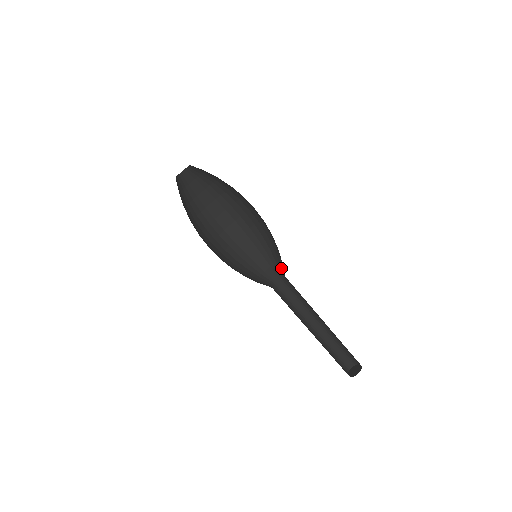
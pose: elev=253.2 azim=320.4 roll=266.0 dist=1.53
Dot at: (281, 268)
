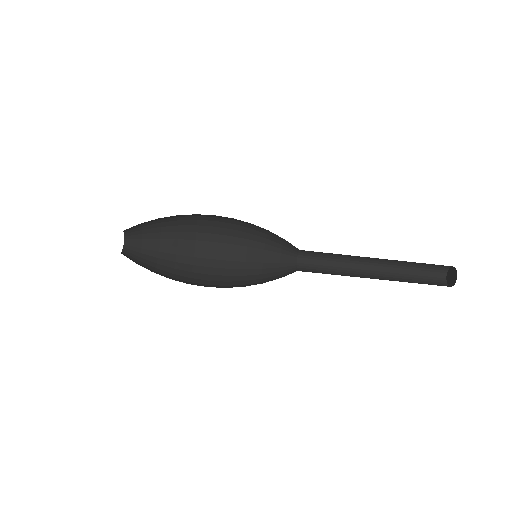
Dot at: (291, 245)
